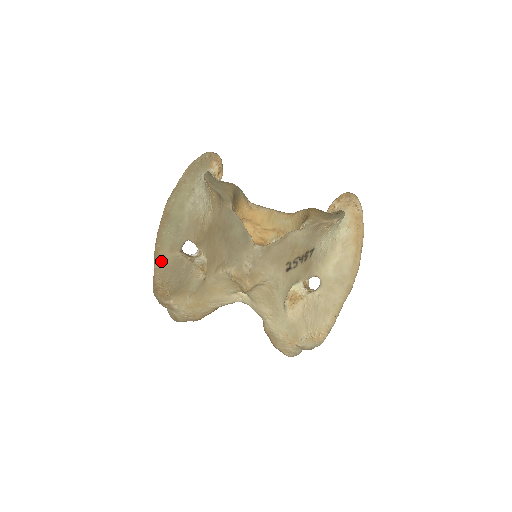
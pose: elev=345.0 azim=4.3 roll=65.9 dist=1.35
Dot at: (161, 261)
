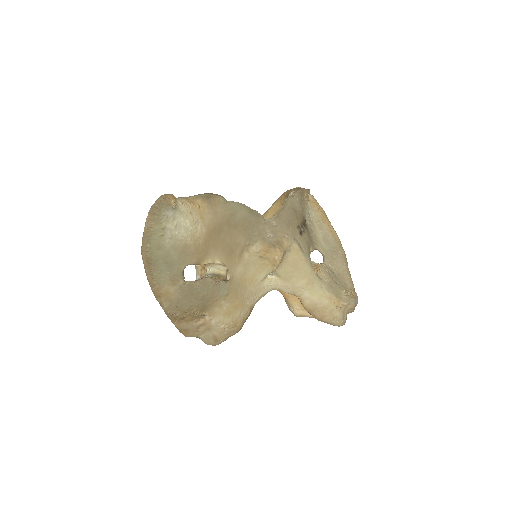
Dot at: (167, 299)
